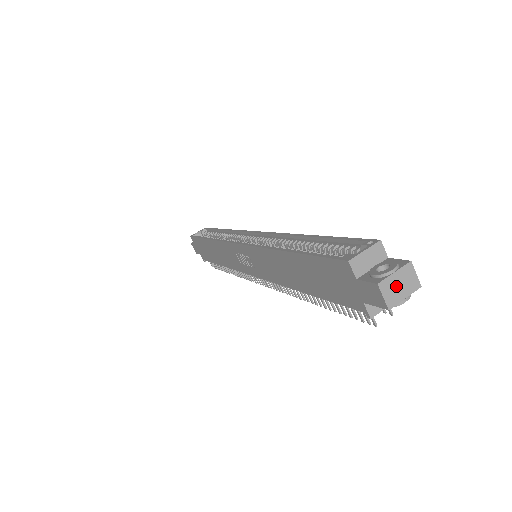
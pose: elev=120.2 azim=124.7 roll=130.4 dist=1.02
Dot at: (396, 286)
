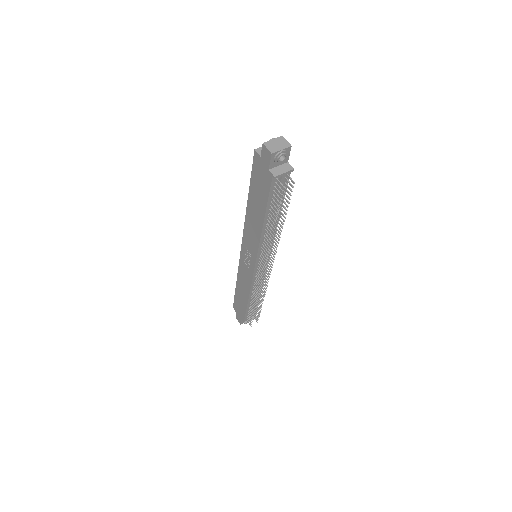
Dot at: (275, 145)
